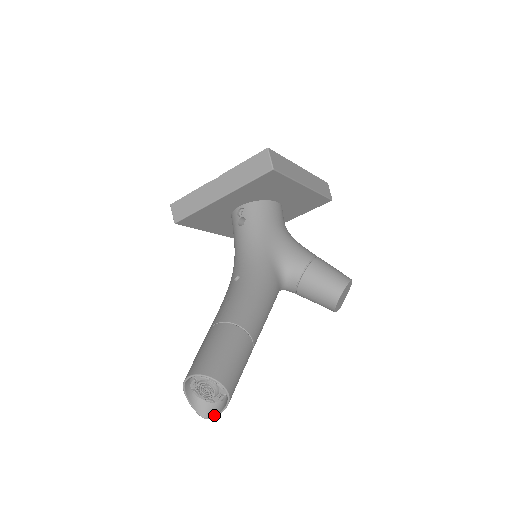
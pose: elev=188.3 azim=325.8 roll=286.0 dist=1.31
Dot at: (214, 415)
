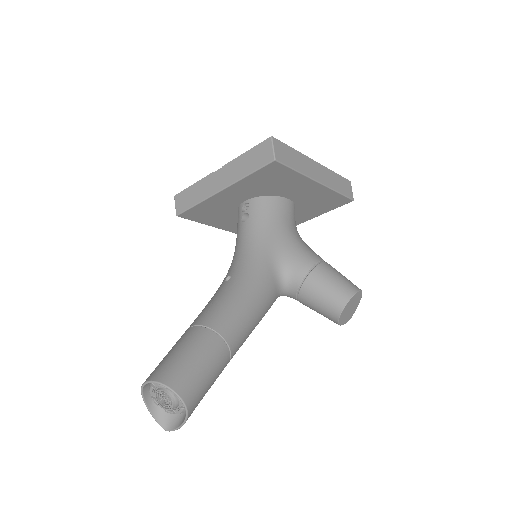
Dot at: (175, 428)
